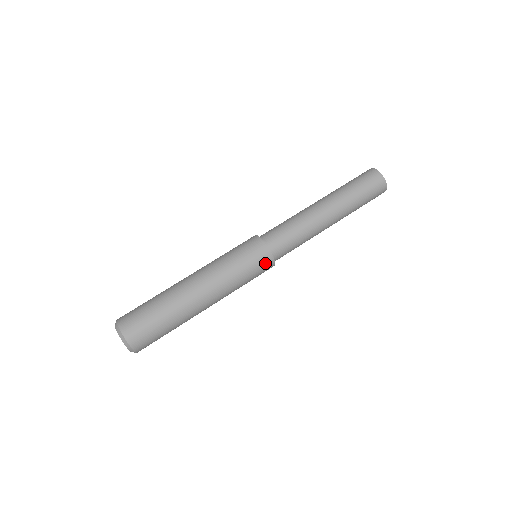
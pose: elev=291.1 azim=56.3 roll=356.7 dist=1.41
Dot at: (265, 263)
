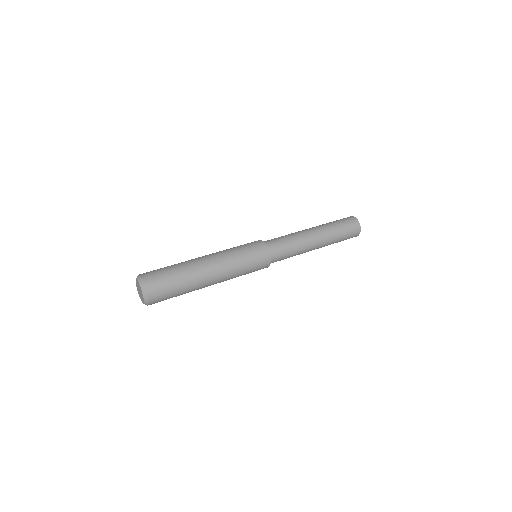
Dot at: (256, 244)
